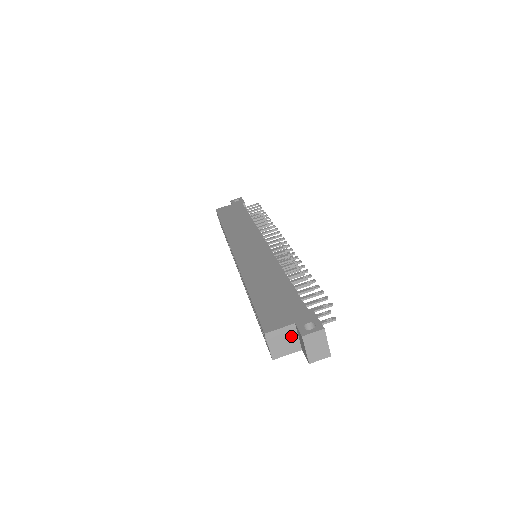
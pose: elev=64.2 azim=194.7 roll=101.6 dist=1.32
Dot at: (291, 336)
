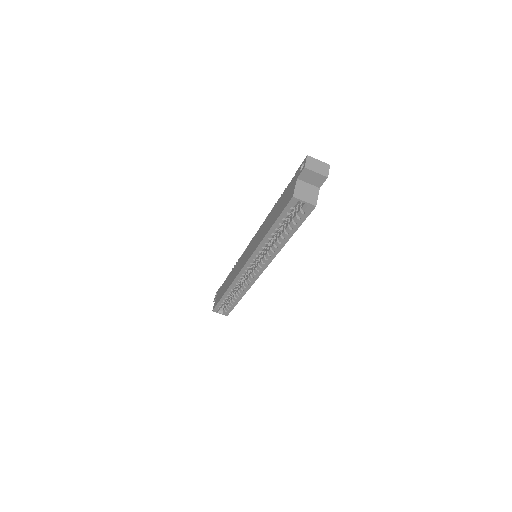
Dot at: (305, 186)
